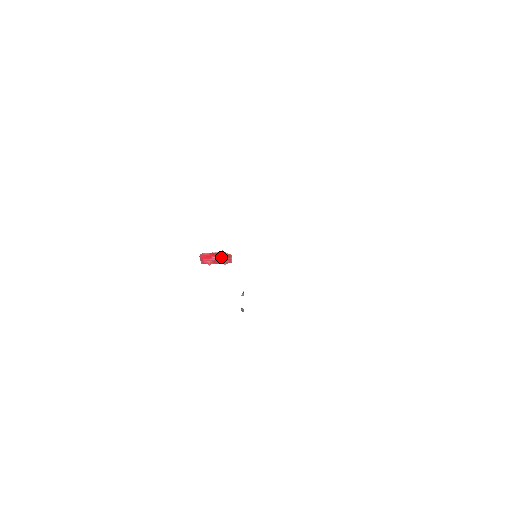
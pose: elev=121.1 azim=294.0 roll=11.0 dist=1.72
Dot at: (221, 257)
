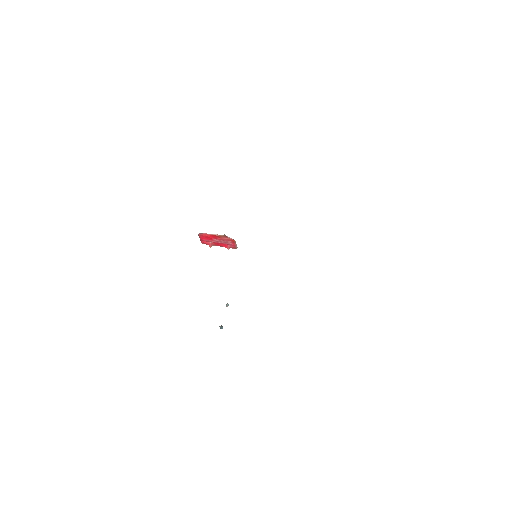
Dot at: (224, 241)
